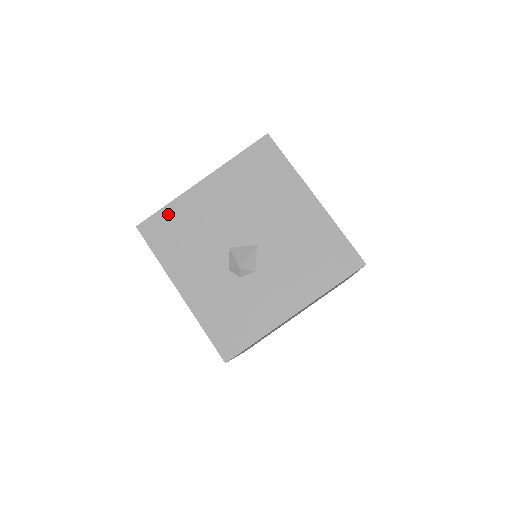
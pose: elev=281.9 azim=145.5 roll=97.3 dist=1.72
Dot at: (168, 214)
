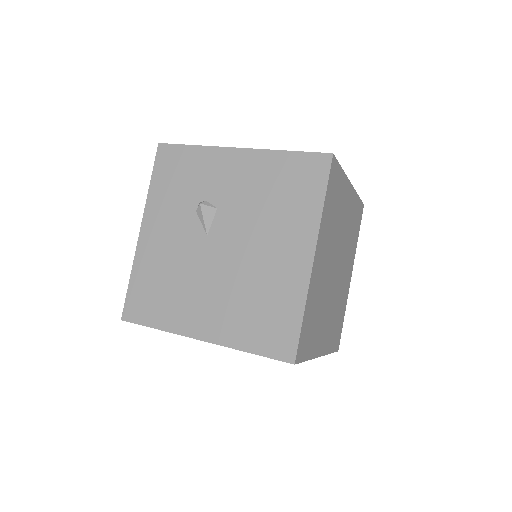
Dot at: occluded
